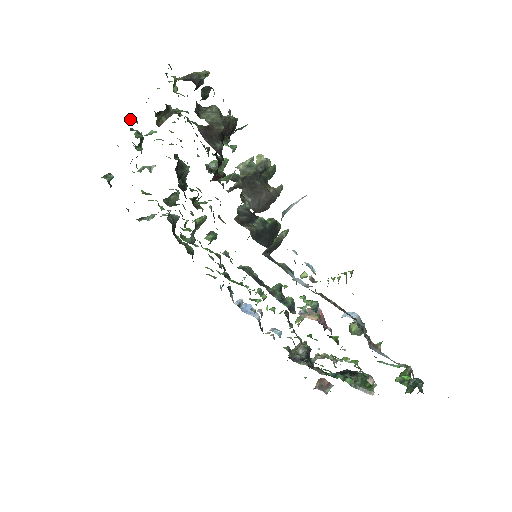
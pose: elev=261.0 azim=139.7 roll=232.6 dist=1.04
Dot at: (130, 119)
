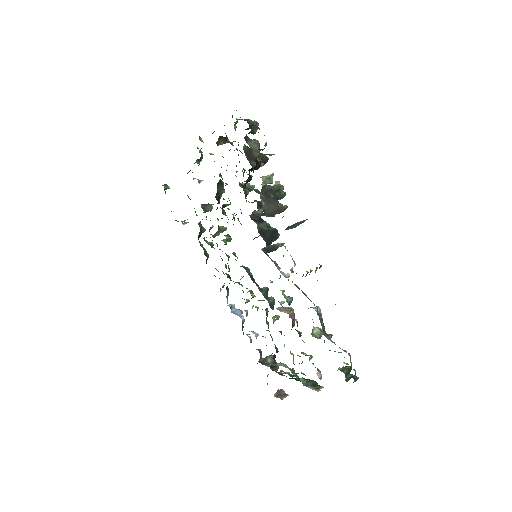
Dot at: (200, 139)
